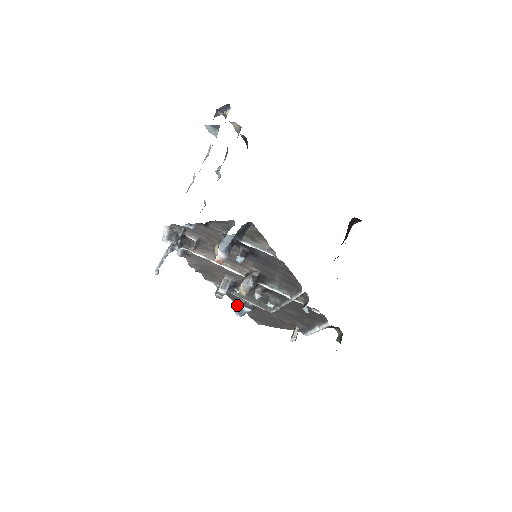
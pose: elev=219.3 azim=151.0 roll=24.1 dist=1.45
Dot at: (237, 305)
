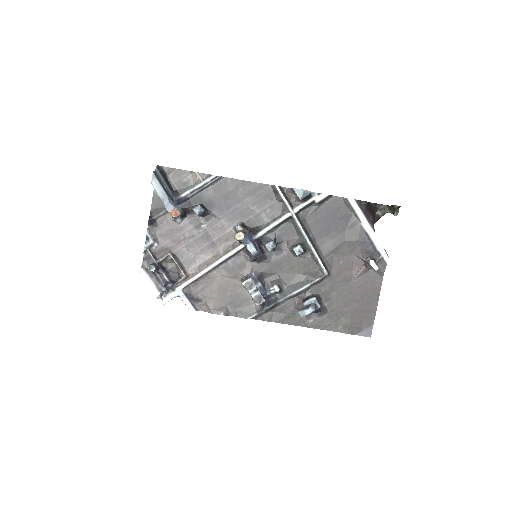
Dot at: (299, 309)
